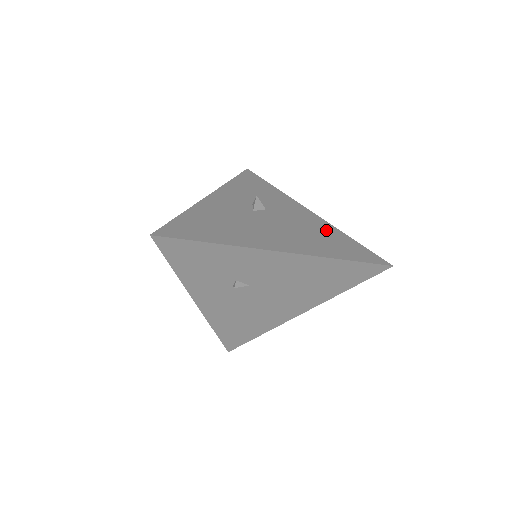
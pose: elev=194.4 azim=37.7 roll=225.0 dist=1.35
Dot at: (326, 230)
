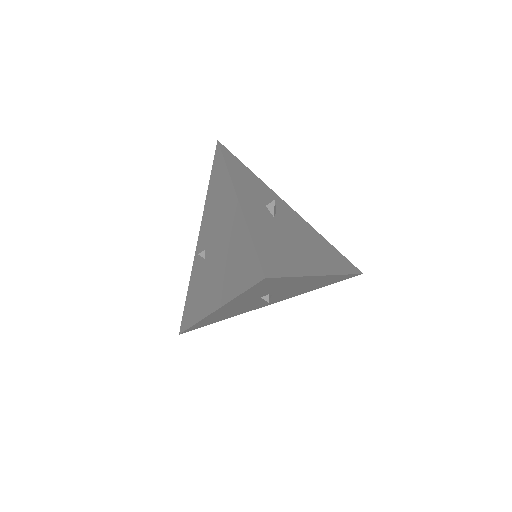
Dot at: (317, 236)
